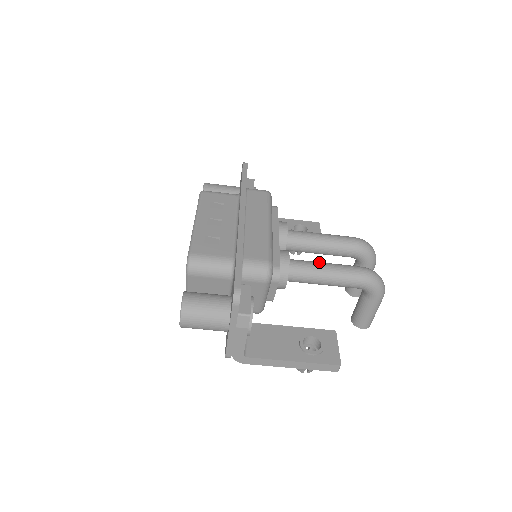
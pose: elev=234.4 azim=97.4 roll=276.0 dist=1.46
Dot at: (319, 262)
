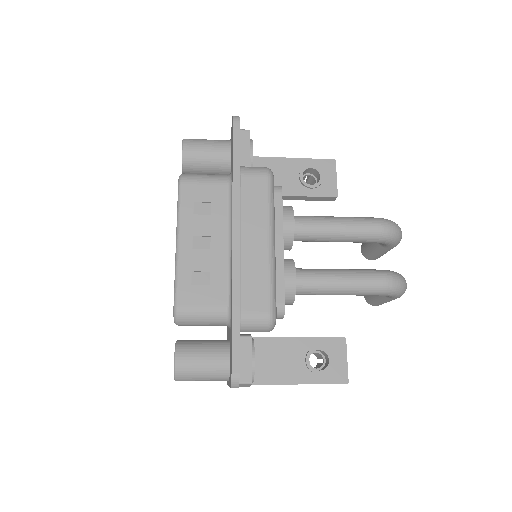
Dot at: (332, 273)
